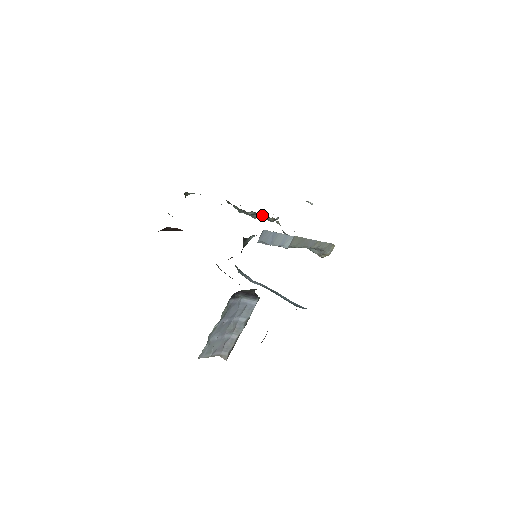
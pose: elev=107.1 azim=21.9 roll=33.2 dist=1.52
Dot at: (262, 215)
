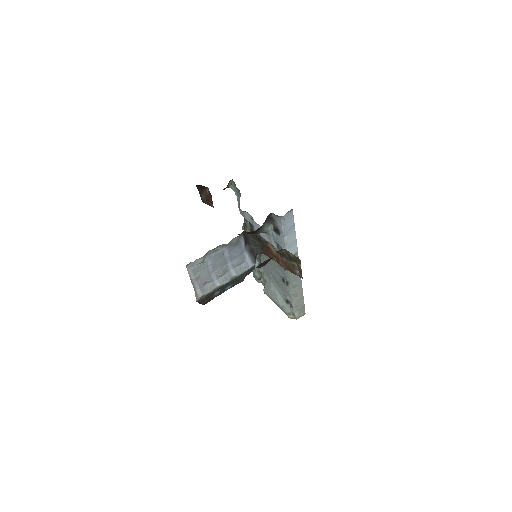
Dot at: (257, 262)
